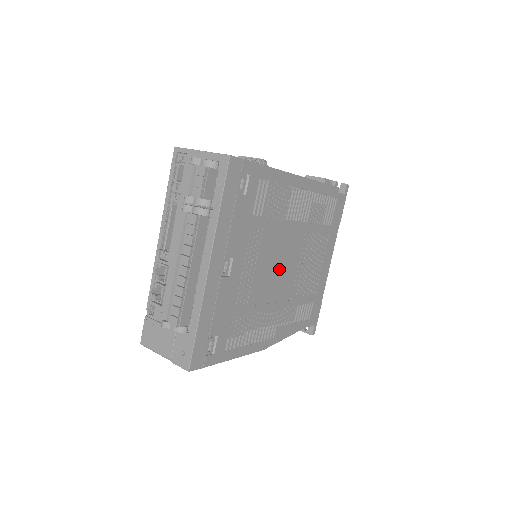
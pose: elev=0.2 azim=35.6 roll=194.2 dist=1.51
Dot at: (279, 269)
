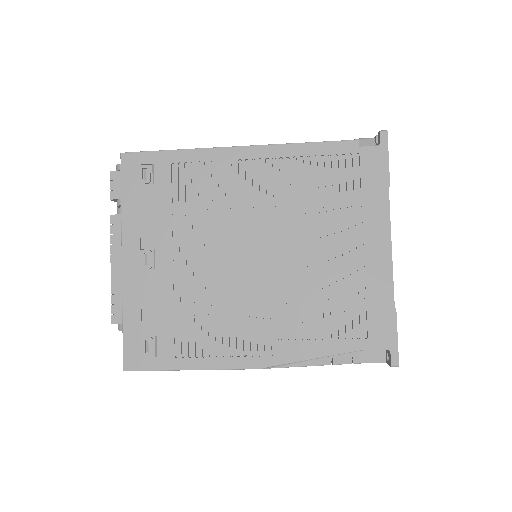
Dot at: (250, 260)
